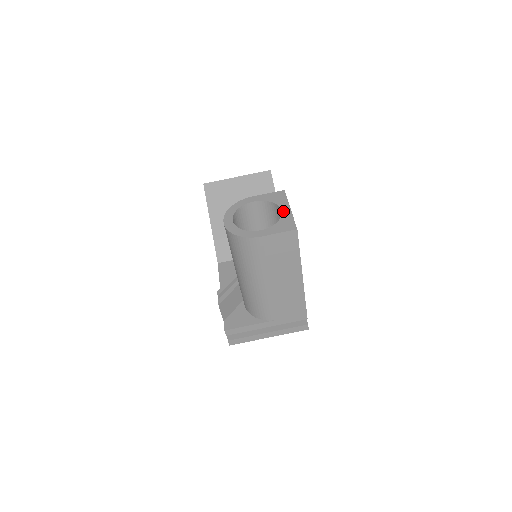
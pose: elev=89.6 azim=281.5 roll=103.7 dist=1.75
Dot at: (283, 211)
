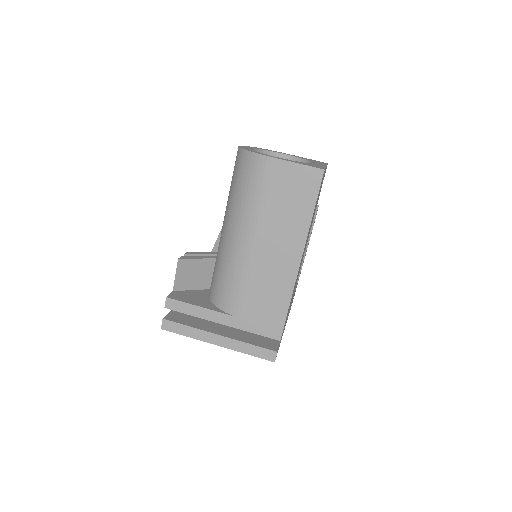
Dot at: (316, 163)
